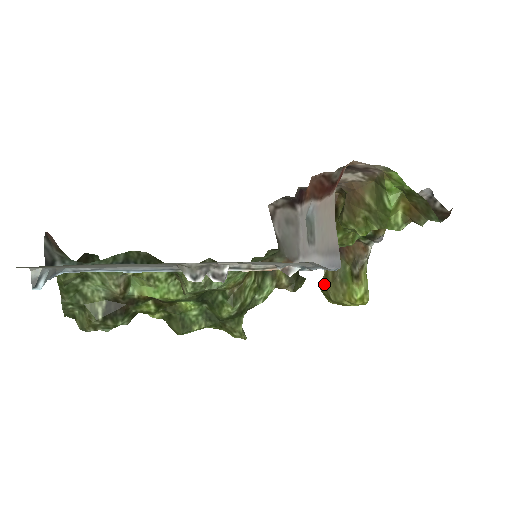
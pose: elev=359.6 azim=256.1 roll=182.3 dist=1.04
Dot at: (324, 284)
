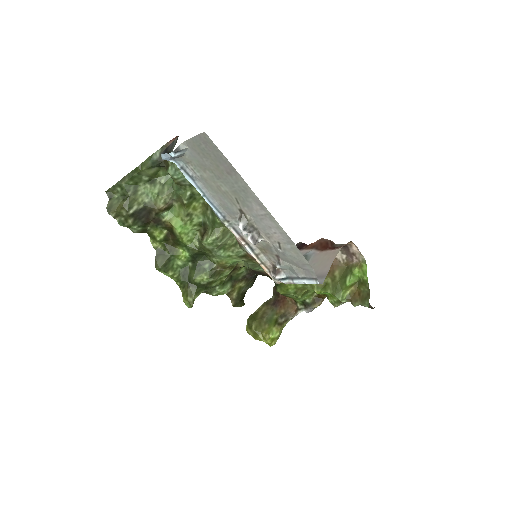
Dot at: (253, 317)
